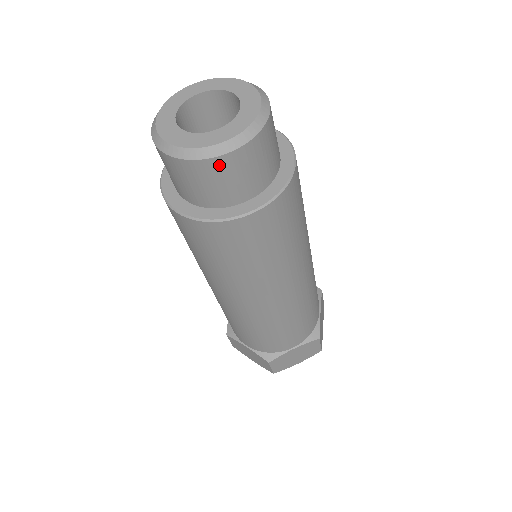
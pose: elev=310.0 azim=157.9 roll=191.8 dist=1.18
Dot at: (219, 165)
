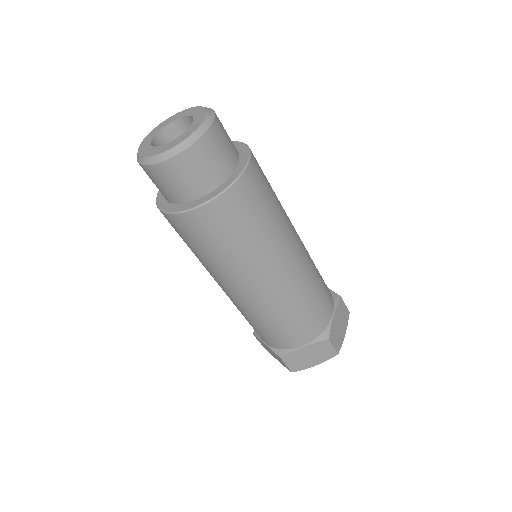
Dot at: (209, 140)
